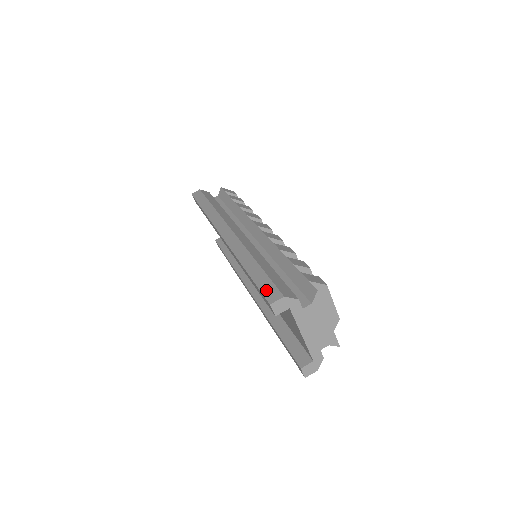
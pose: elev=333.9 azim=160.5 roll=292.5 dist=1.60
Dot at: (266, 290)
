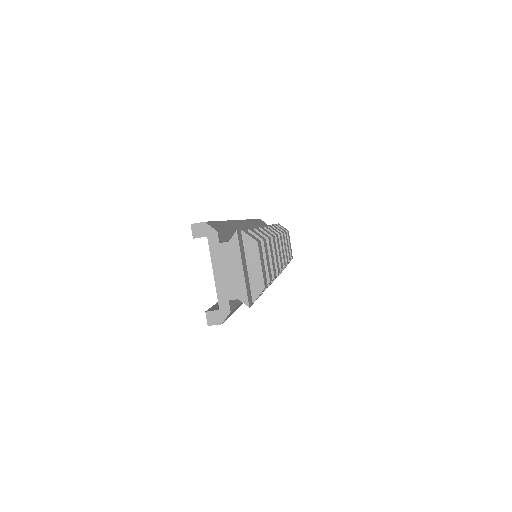
Dot at: occluded
